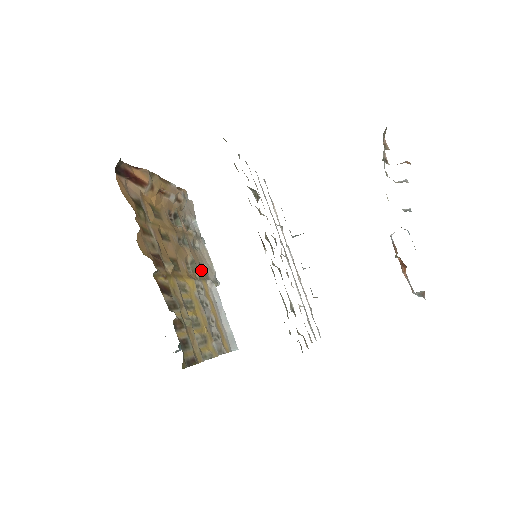
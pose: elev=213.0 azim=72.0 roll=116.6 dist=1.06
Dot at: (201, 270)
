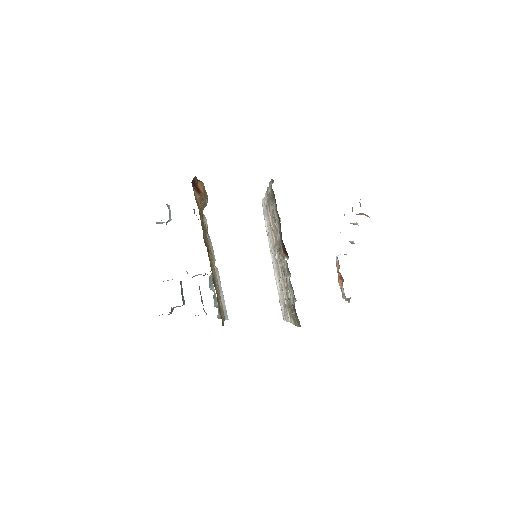
Dot at: occluded
